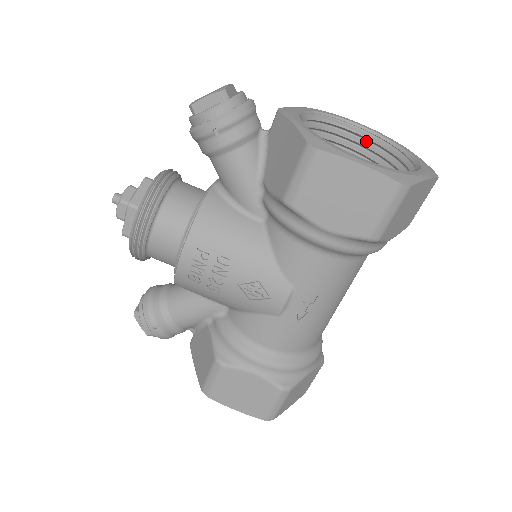
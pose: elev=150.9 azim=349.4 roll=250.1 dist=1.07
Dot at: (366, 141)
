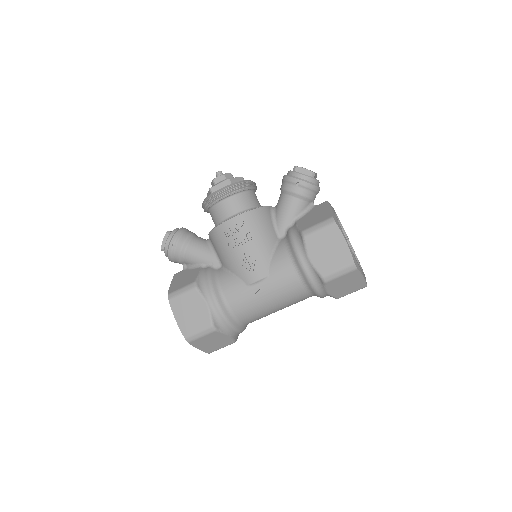
Dot at: occluded
